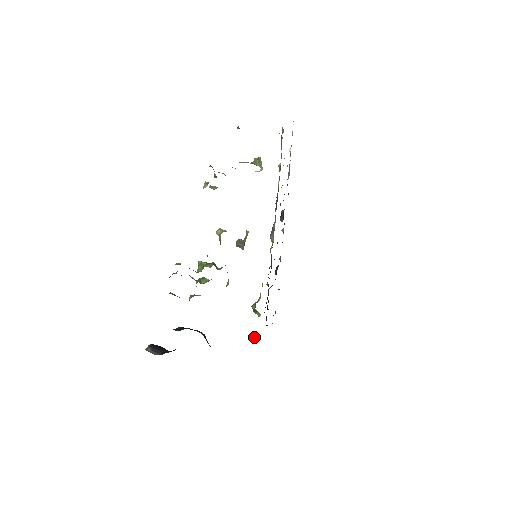
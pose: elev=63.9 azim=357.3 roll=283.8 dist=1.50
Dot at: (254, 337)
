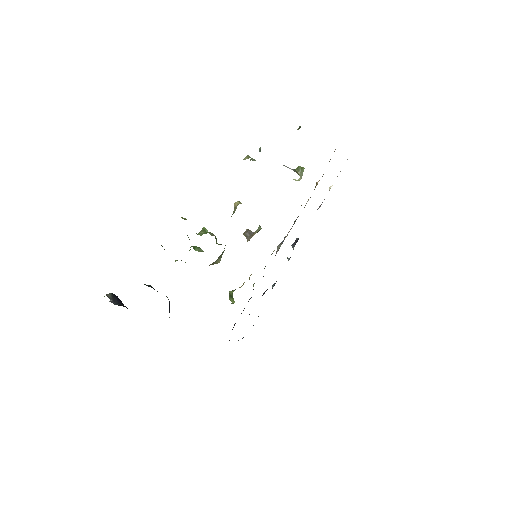
Dot at: occluded
